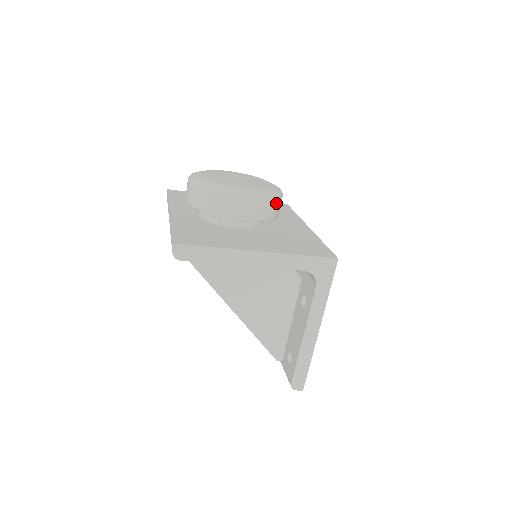
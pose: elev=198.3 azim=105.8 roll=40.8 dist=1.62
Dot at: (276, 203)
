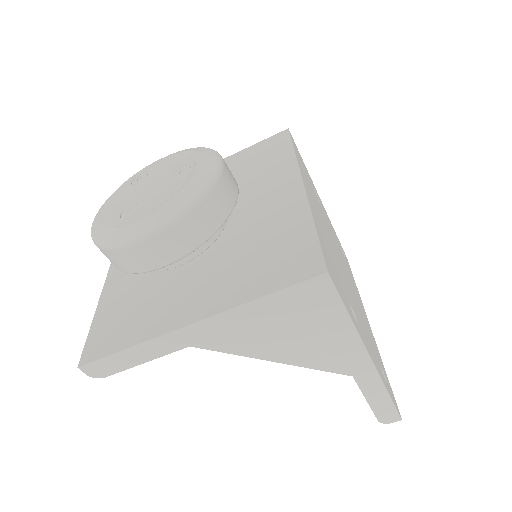
Dot at: (206, 206)
